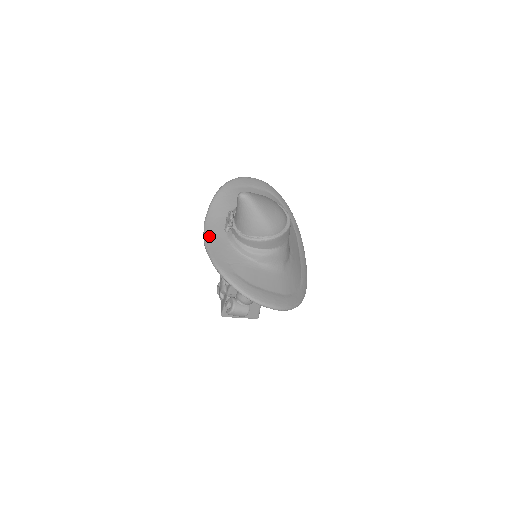
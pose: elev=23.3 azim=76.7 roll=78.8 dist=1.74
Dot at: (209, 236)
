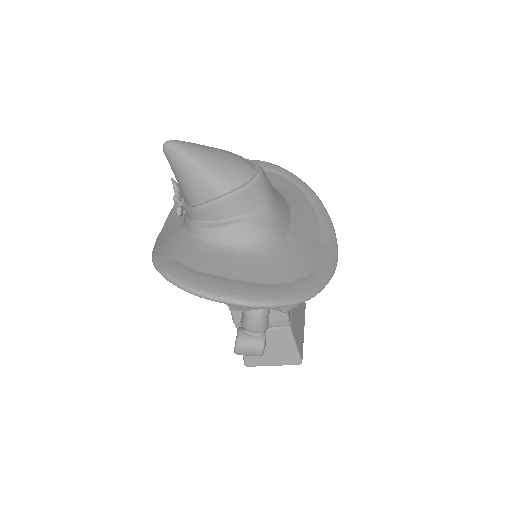
Dot at: (164, 230)
